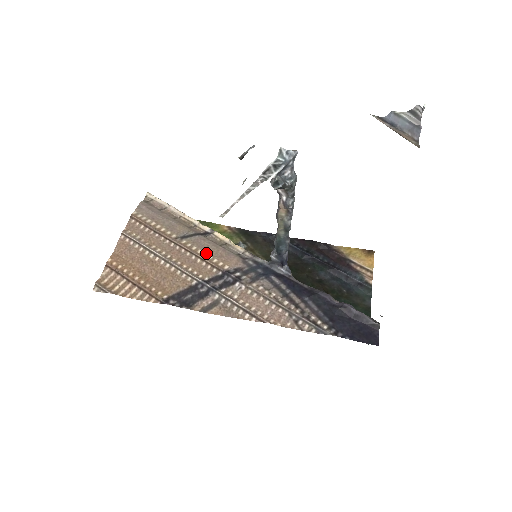
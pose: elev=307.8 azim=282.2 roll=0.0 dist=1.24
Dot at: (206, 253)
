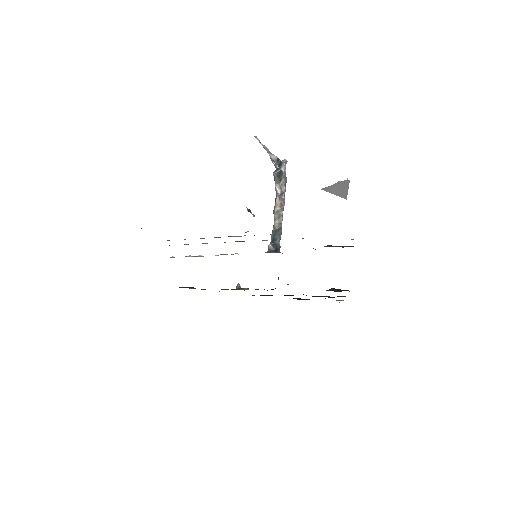
Dot at: occluded
